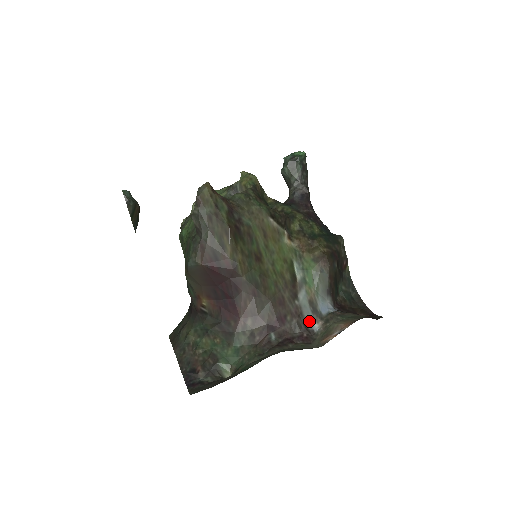
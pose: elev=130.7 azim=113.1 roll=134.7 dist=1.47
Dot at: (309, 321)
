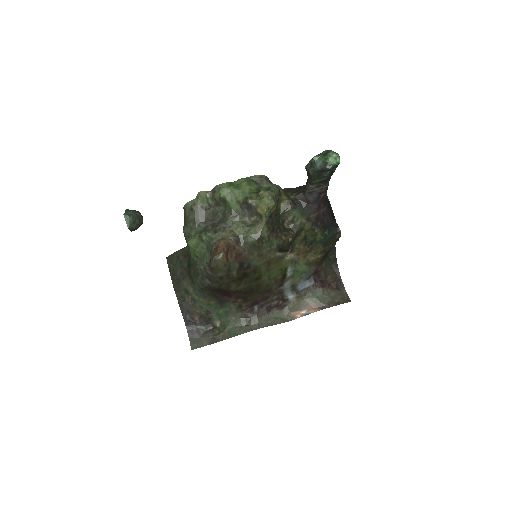
Dot at: (287, 295)
